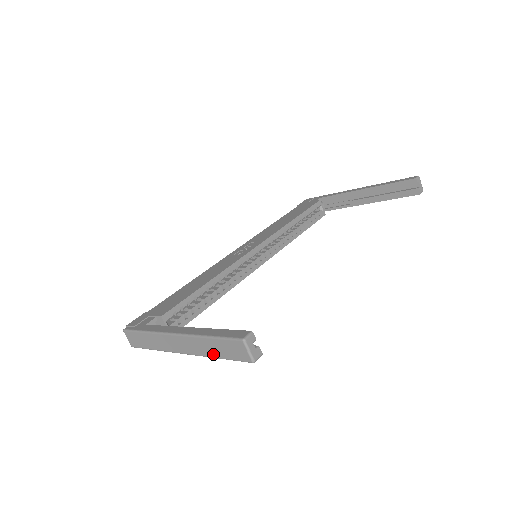
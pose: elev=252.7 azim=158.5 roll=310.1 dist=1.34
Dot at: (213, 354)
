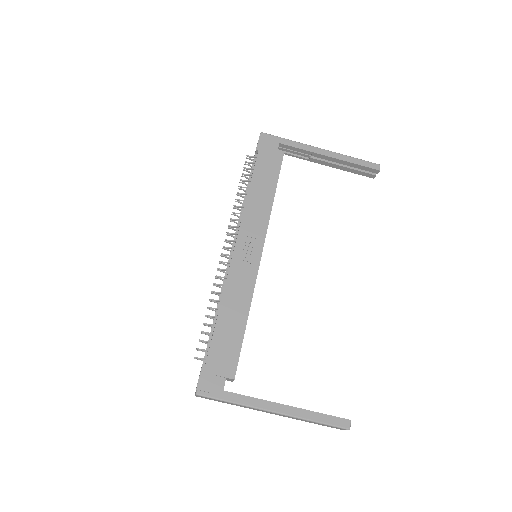
Dot at: occluded
